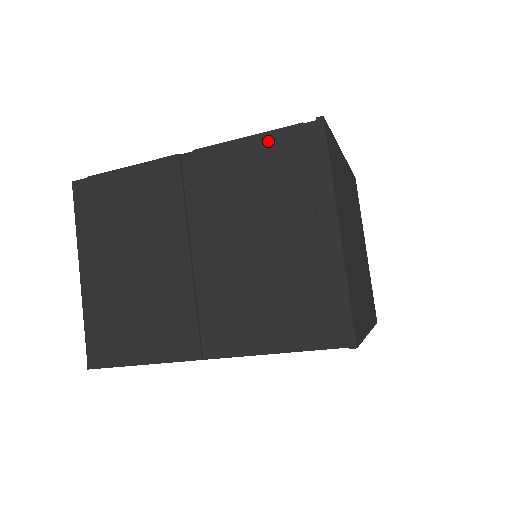
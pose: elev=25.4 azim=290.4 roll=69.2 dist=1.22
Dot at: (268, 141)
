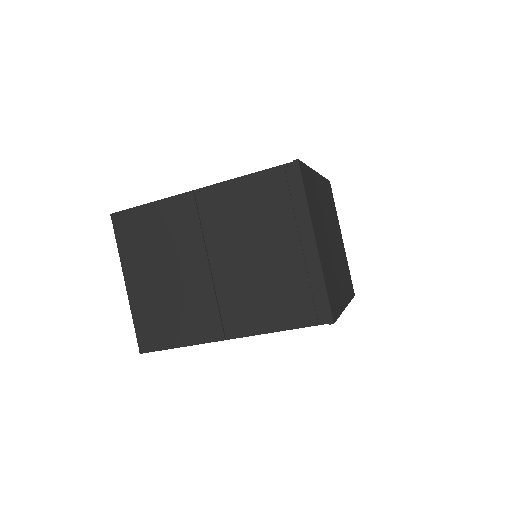
Dot at: (259, 179)
